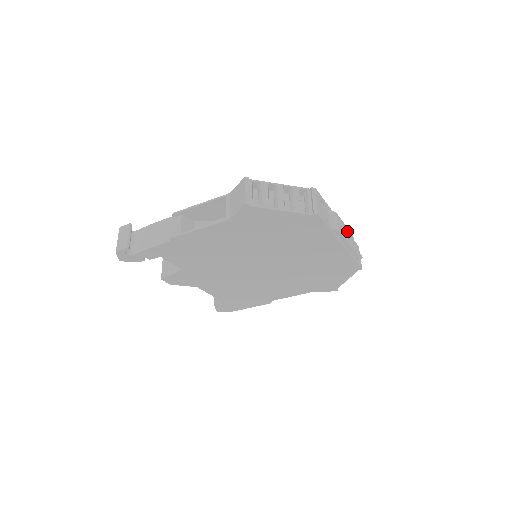
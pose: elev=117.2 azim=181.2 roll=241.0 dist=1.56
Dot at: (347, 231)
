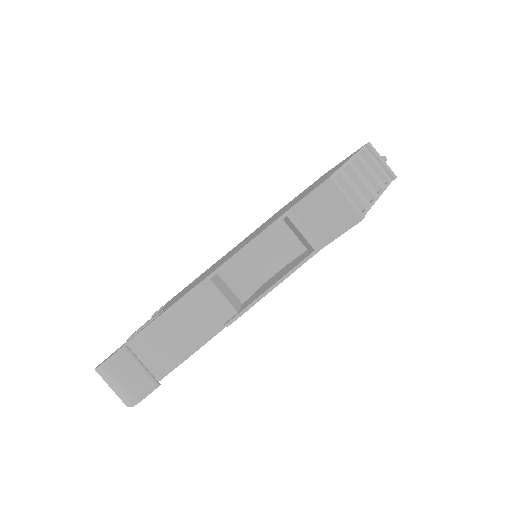
Dot at: occluded
